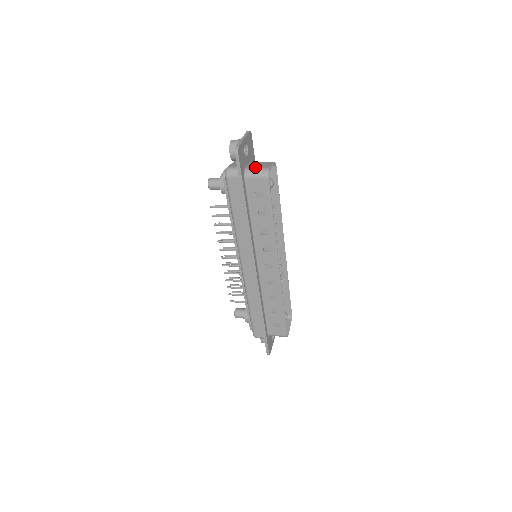
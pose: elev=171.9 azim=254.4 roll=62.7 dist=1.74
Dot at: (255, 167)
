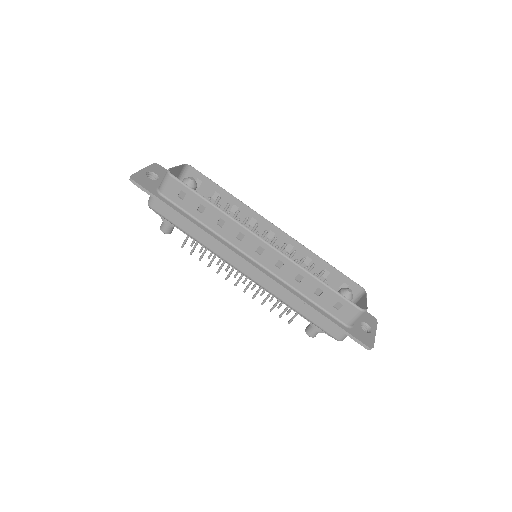
Dot at: occluded
